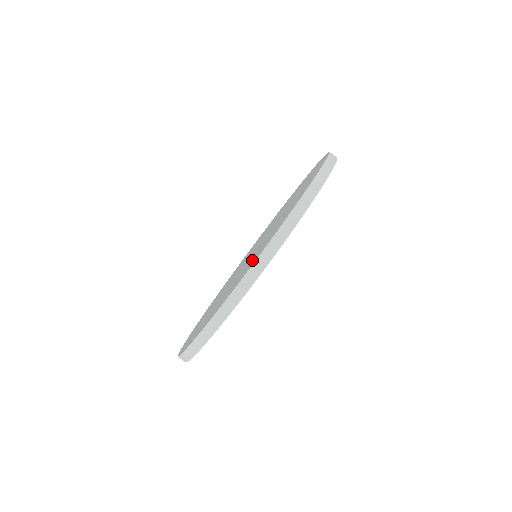
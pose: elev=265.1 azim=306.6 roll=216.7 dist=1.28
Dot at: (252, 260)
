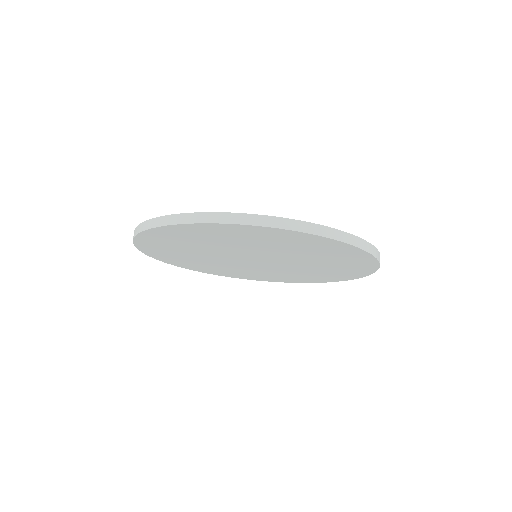
Dot at: occluded
